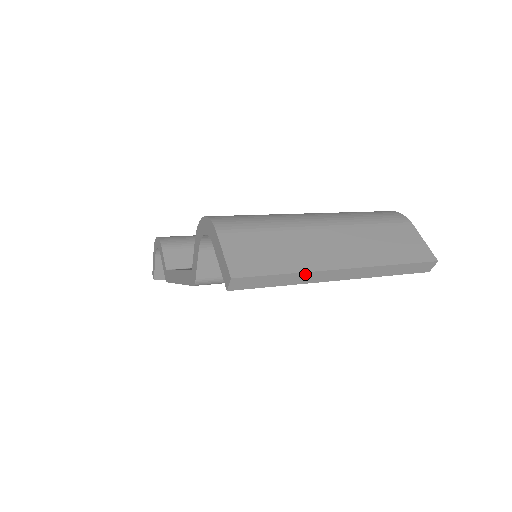
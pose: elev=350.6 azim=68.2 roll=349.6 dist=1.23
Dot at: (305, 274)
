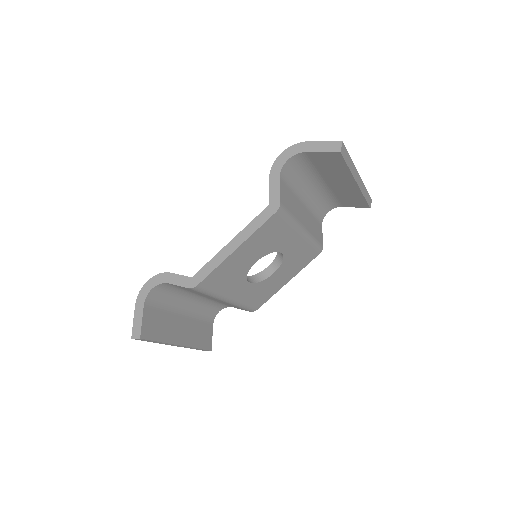
Dot at: (353, 165)
